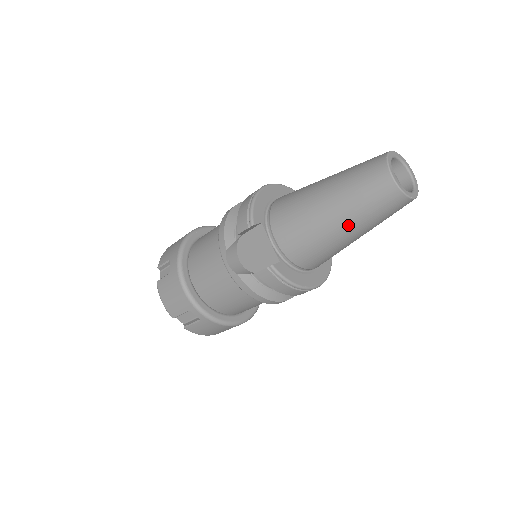
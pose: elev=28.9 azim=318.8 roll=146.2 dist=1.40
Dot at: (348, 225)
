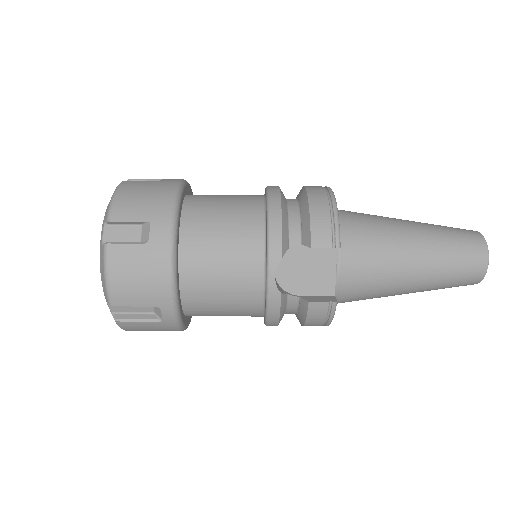
Dot at: (421, 286)
